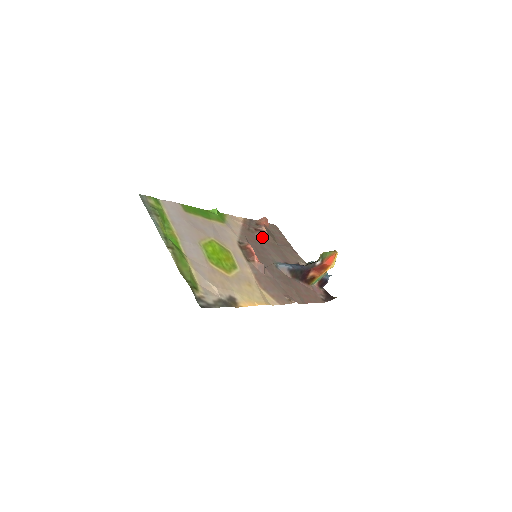
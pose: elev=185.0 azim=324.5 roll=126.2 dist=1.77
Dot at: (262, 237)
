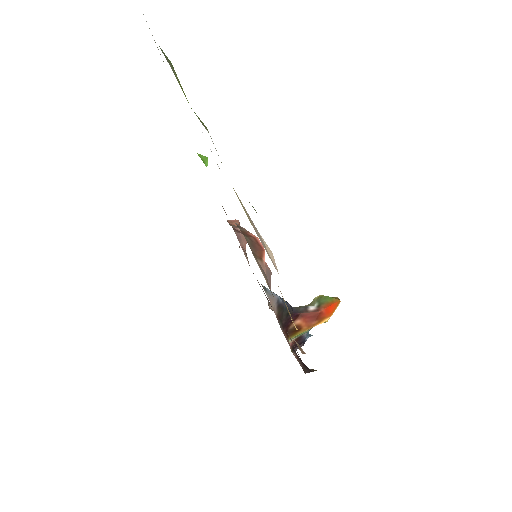
Dot at: (241, 241)
